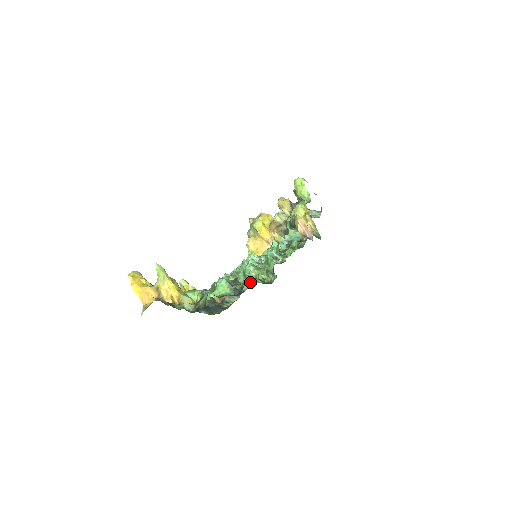
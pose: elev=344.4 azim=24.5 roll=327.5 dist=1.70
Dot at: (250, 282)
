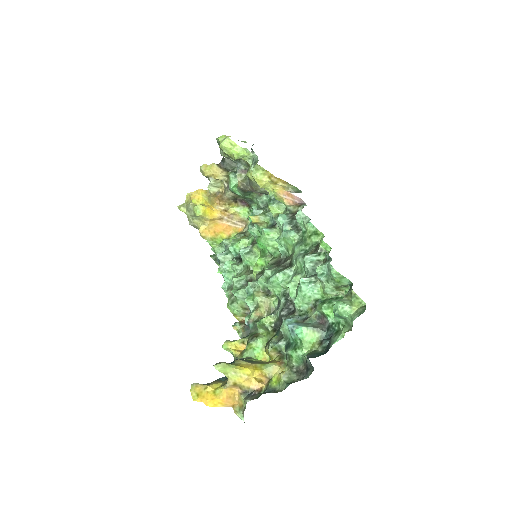
Dot at: (331, 311)
